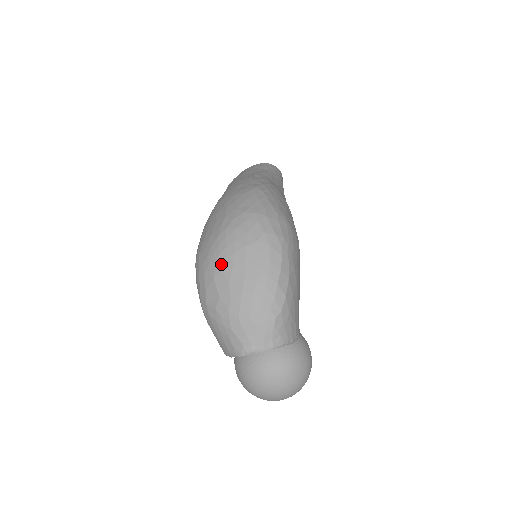
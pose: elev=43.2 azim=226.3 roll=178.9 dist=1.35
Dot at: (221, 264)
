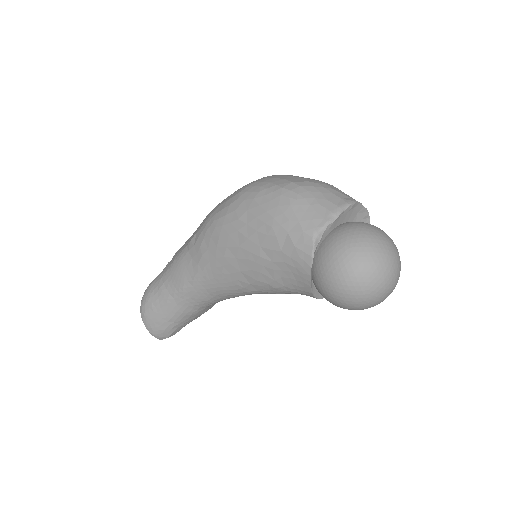
Dot at: occluded
